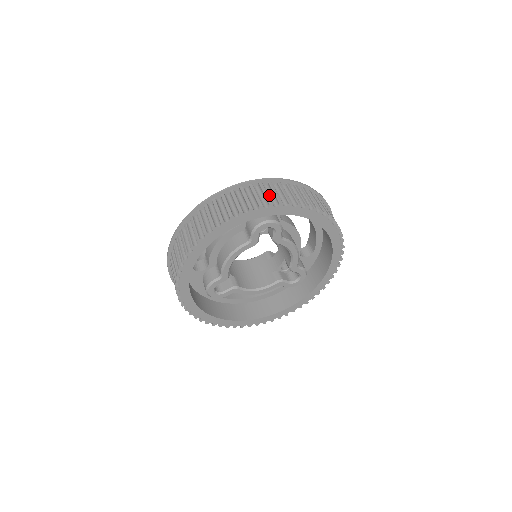
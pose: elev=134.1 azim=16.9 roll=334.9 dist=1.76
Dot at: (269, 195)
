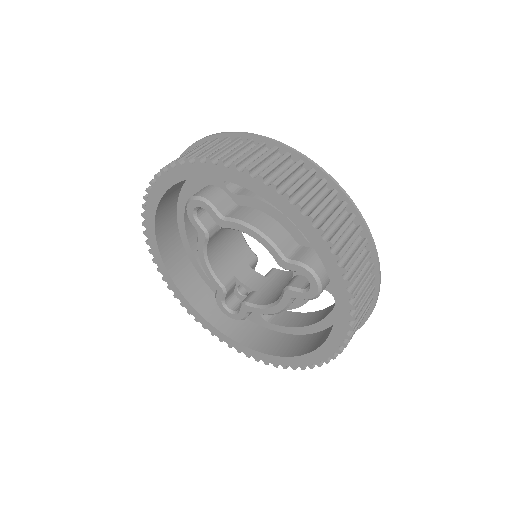
Dot at: occluded
